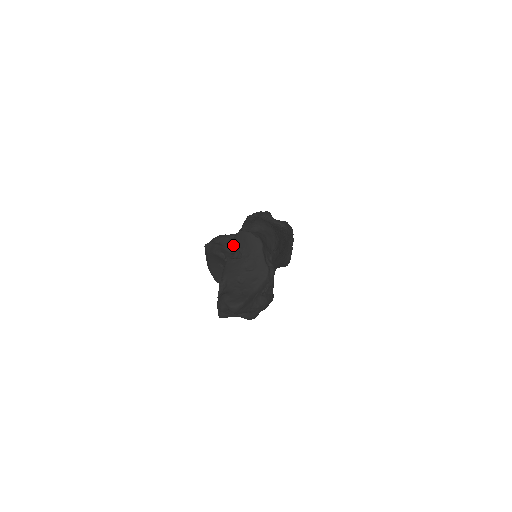
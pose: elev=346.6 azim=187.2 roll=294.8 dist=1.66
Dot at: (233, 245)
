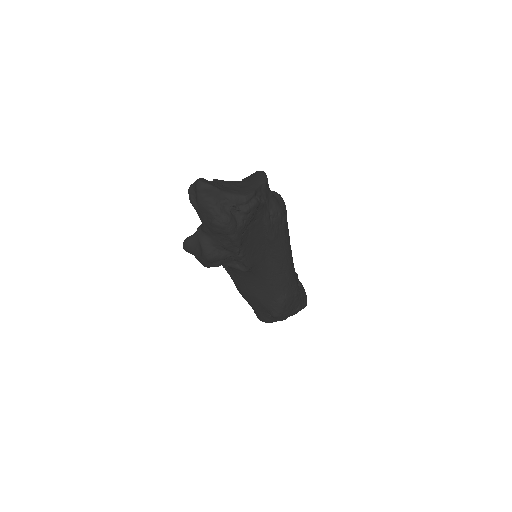
Dot at: (244, 178)
